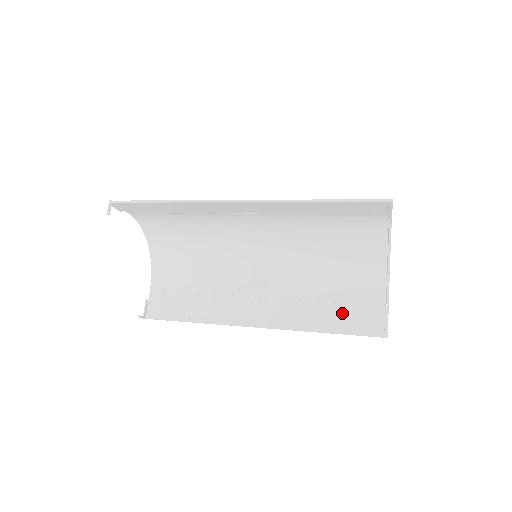
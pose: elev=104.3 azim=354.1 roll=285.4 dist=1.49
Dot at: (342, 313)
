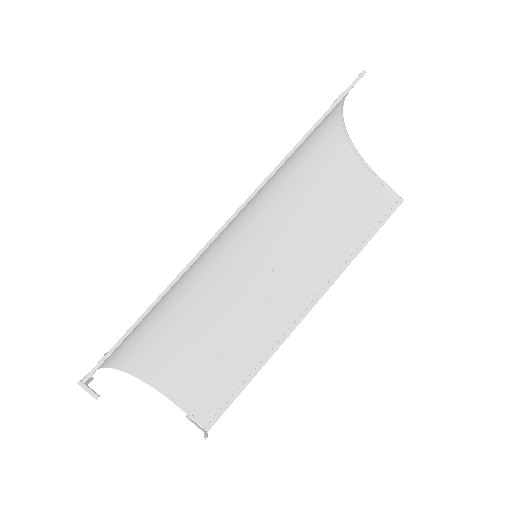
Dot at: (356, 221)
